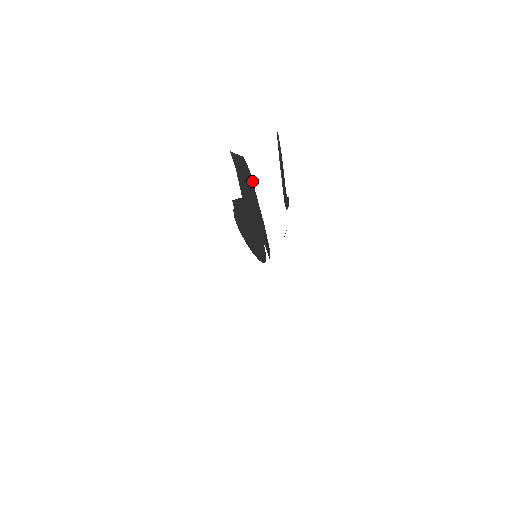
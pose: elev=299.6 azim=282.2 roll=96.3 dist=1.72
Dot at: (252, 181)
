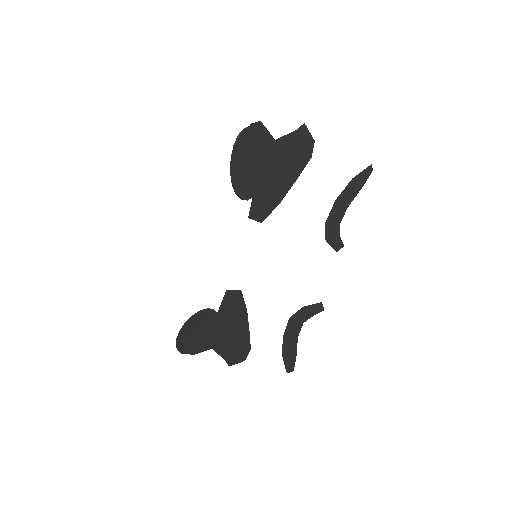
Dot at: occluded
